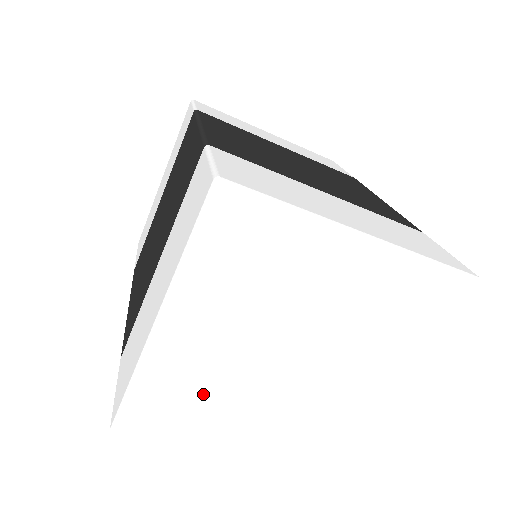
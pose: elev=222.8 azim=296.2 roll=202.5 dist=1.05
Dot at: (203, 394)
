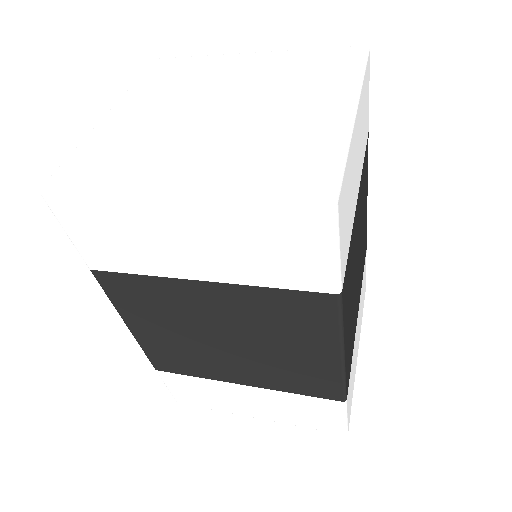
Dot at: occluded
